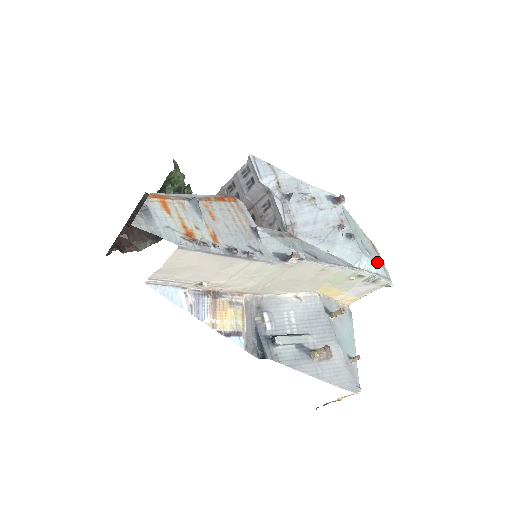
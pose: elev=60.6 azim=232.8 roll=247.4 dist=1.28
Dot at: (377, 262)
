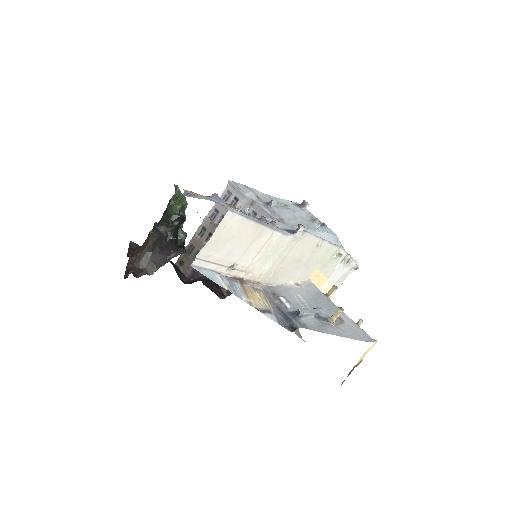
Dot at: occluded
